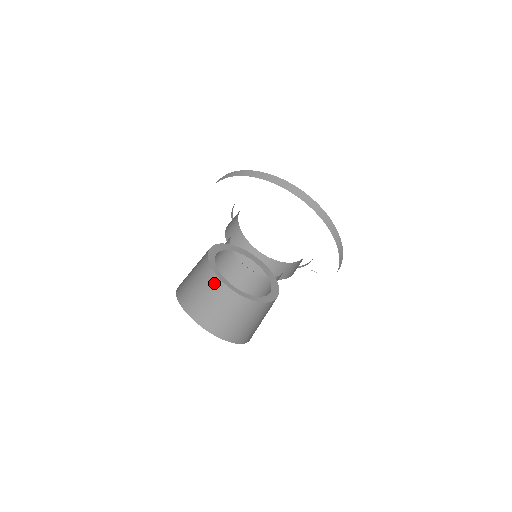
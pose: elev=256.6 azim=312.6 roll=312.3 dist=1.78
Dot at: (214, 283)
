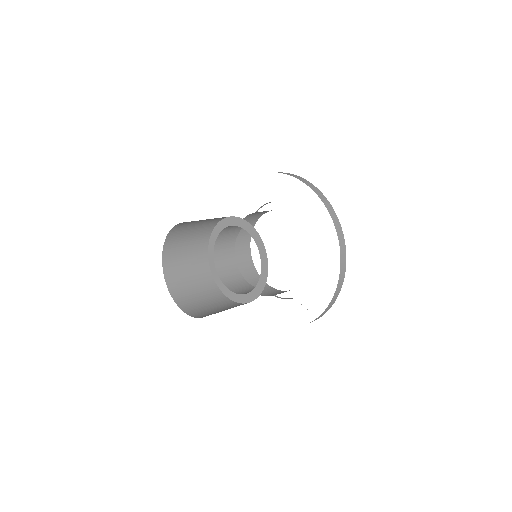
Dot at: (203, 267)
